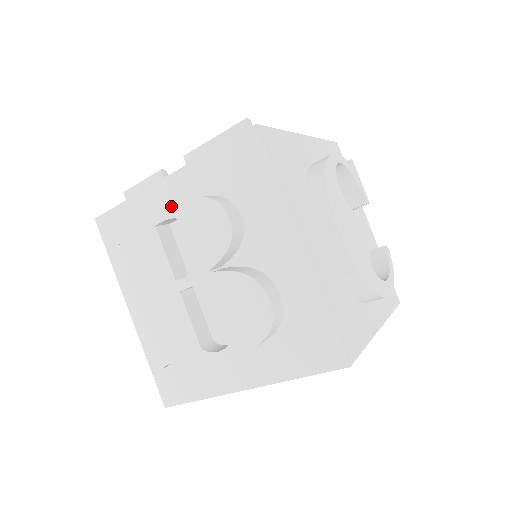
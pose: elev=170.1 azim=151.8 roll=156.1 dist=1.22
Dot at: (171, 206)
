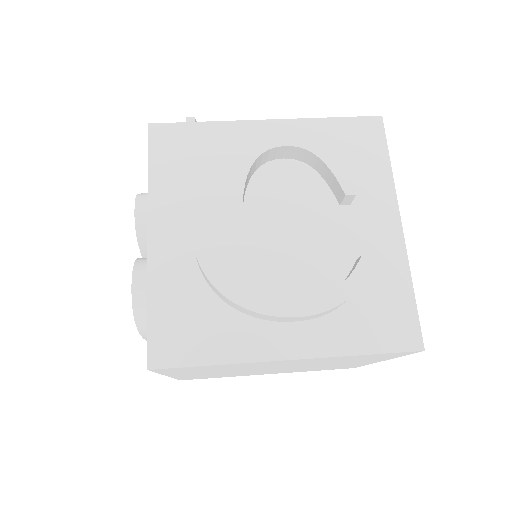
Dot at: occluded
